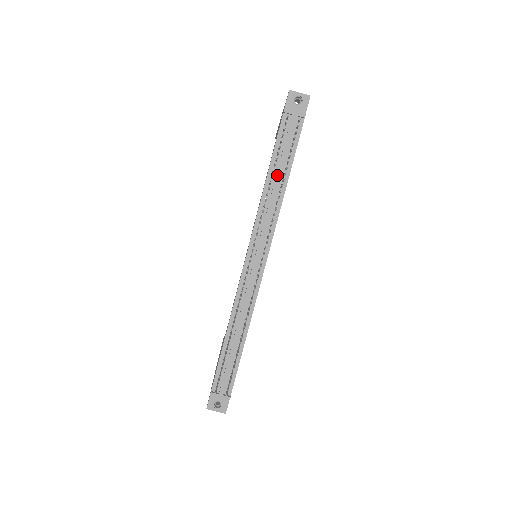
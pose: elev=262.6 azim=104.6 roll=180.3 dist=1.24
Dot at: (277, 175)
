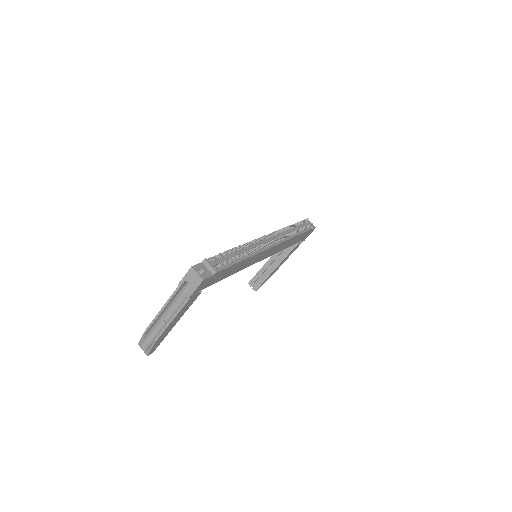
Dot at: (294, 229)
